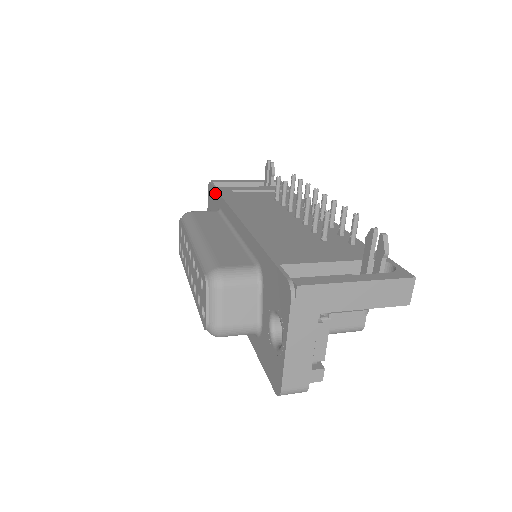
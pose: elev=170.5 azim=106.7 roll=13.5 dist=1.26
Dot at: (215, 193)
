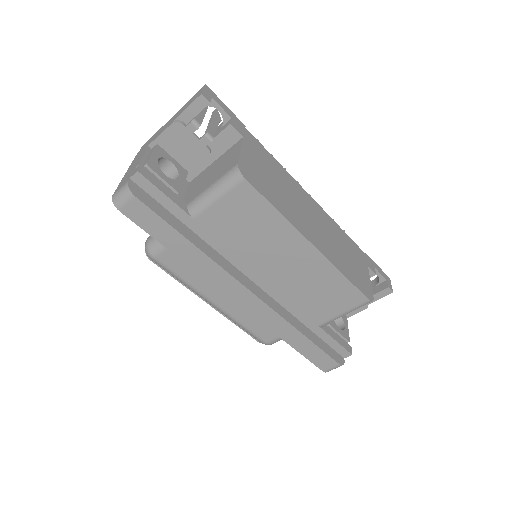
Dot at: occluded
